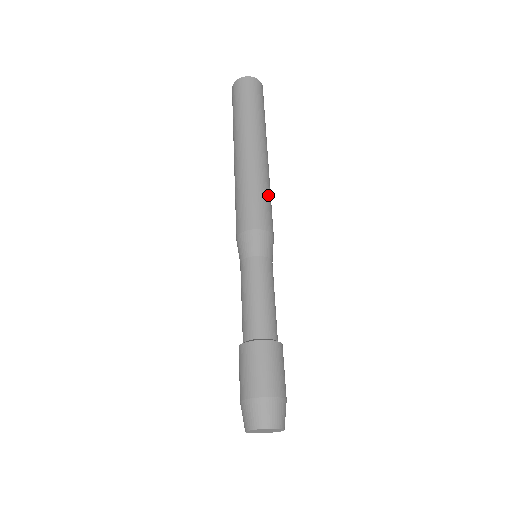
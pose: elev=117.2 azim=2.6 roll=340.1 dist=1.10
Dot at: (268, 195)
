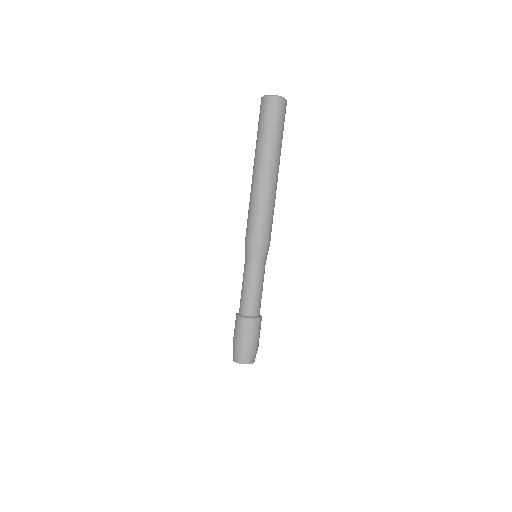
Dot at: (265, 213)
